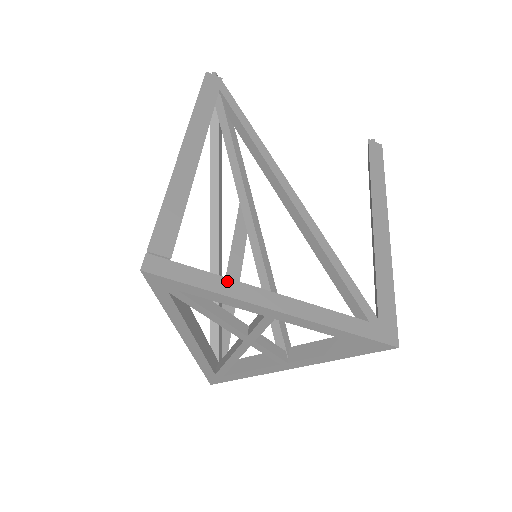
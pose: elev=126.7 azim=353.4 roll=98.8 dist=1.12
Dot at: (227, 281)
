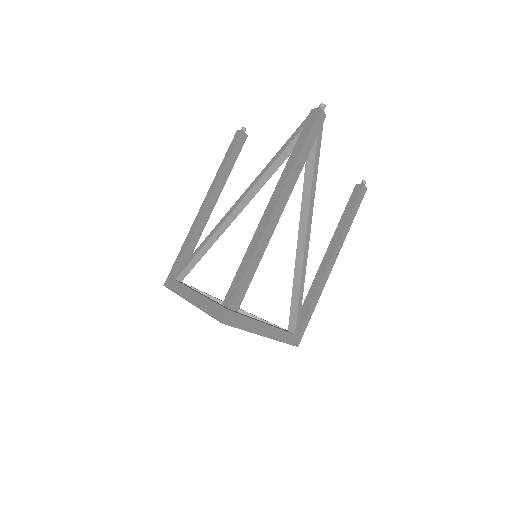
Dot at: (255, 322)
